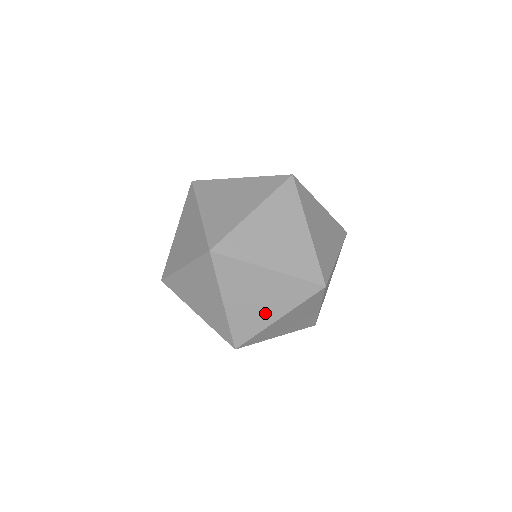
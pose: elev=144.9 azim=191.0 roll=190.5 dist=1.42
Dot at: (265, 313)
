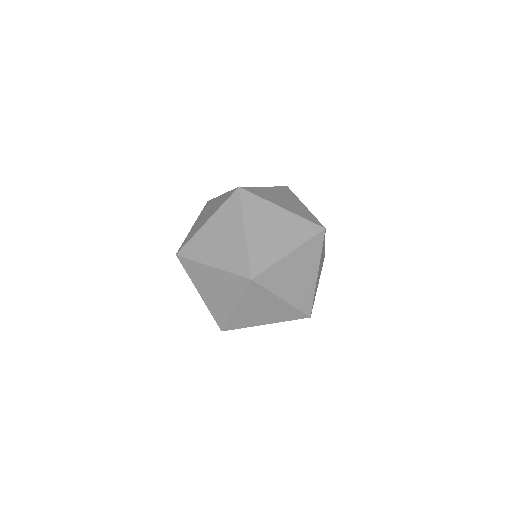
Dot at: (225, 302)
